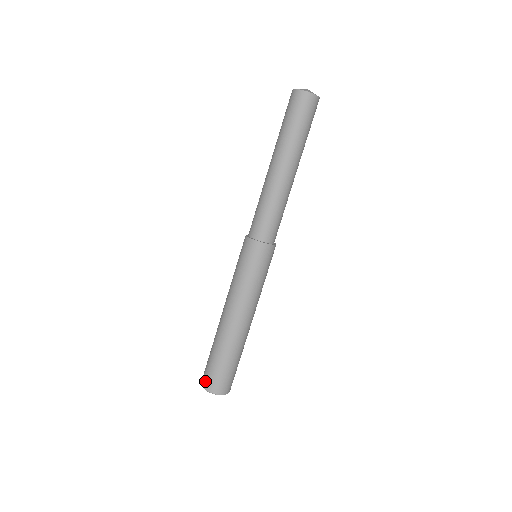
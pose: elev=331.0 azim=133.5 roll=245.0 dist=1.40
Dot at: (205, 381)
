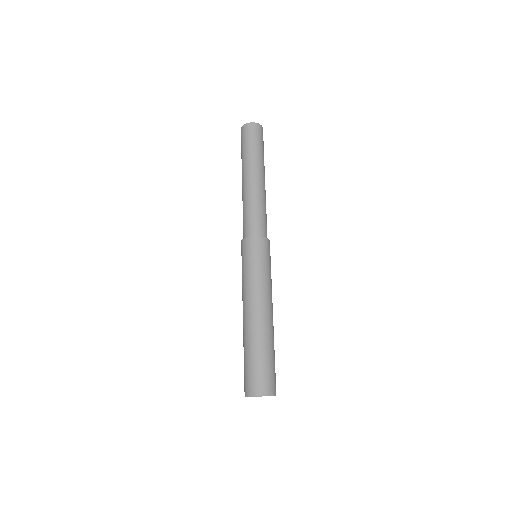
Dot at: (258, 387)
